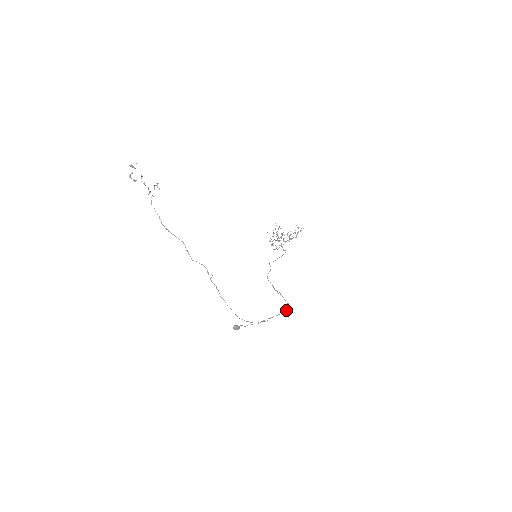
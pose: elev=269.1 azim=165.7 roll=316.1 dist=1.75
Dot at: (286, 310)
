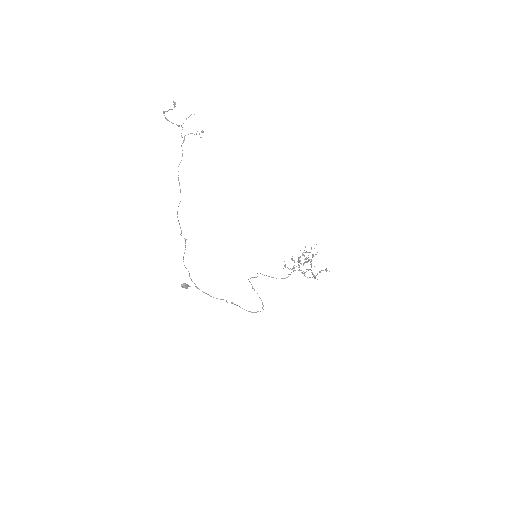
Dot at: (253, 312)
